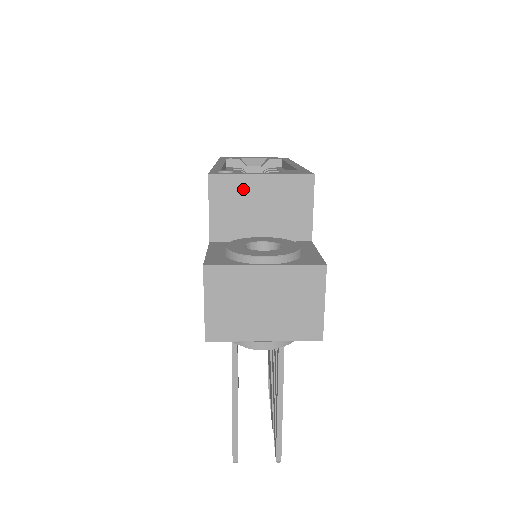
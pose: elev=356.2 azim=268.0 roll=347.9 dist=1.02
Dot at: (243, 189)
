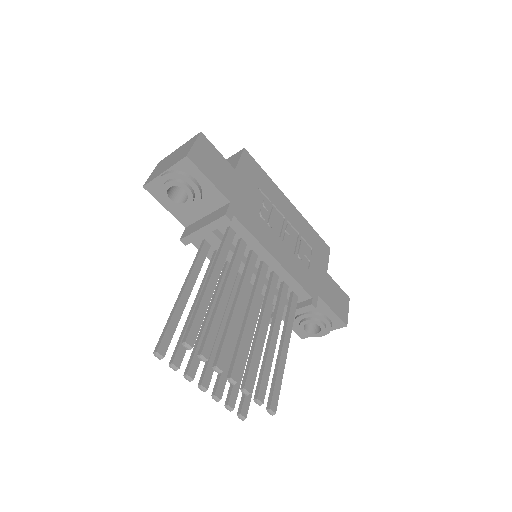
Dot at: occluded
